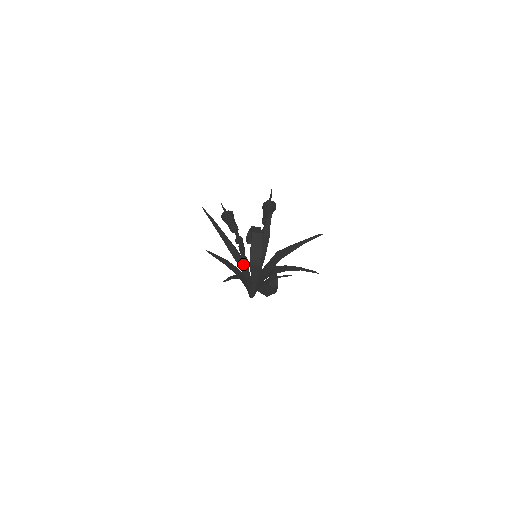
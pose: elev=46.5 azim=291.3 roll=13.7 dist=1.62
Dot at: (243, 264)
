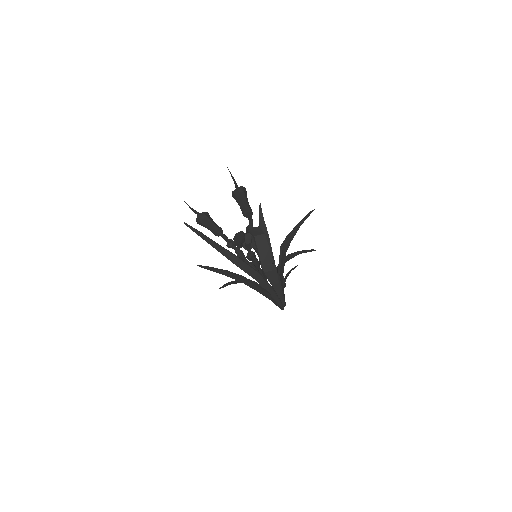
Dot at: (256, 273)
